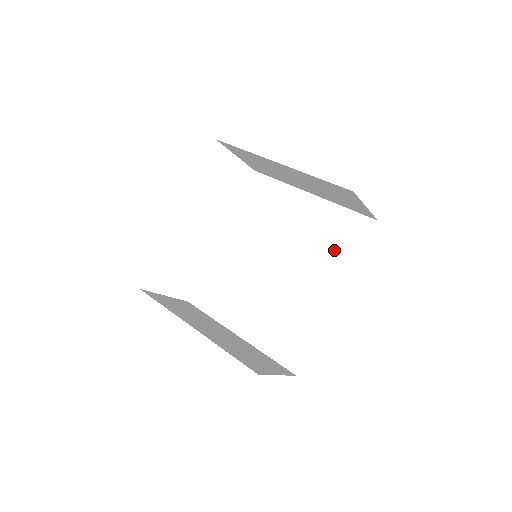
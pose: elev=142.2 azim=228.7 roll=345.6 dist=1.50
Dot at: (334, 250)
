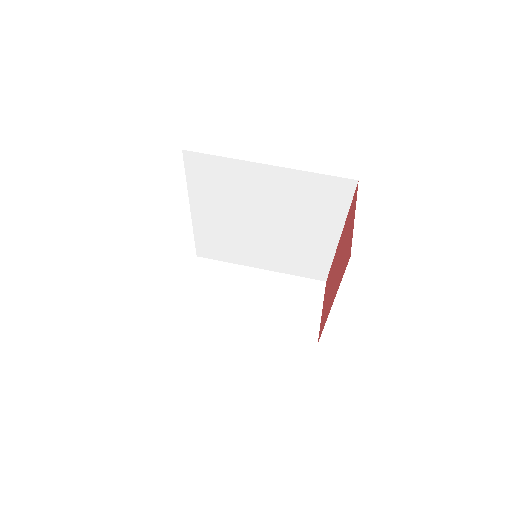
Dot at: (321, 208)
